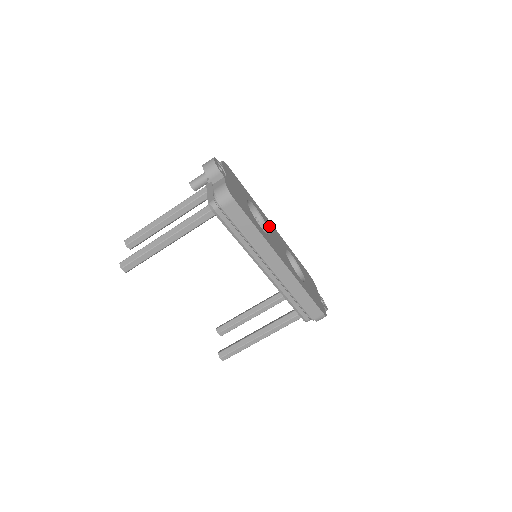
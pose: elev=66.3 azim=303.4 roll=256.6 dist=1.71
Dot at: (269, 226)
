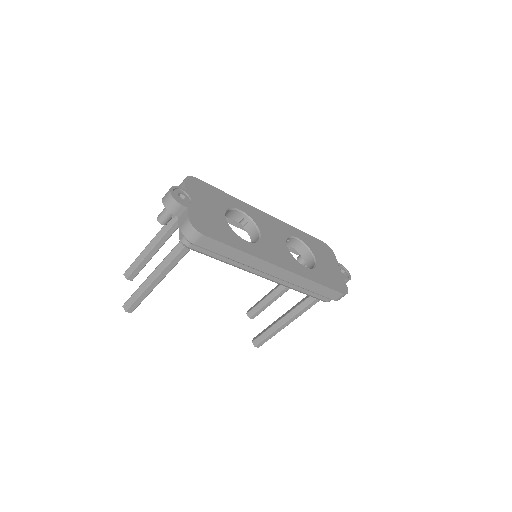
Dot at: (261, 222)
